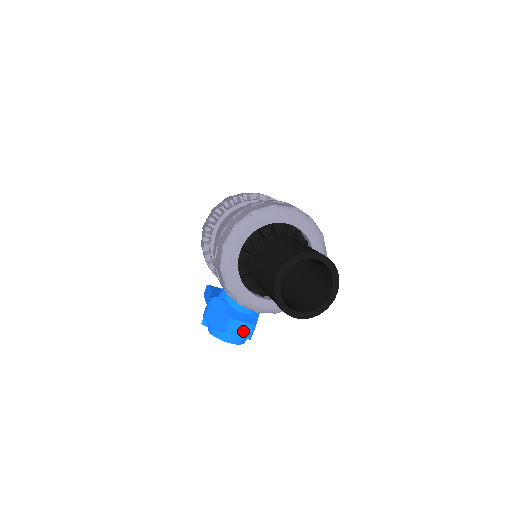
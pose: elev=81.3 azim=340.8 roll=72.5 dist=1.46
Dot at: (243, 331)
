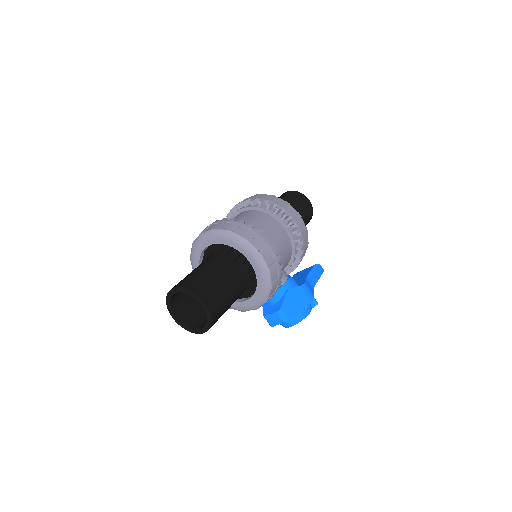
Dot at: (276, 320)
